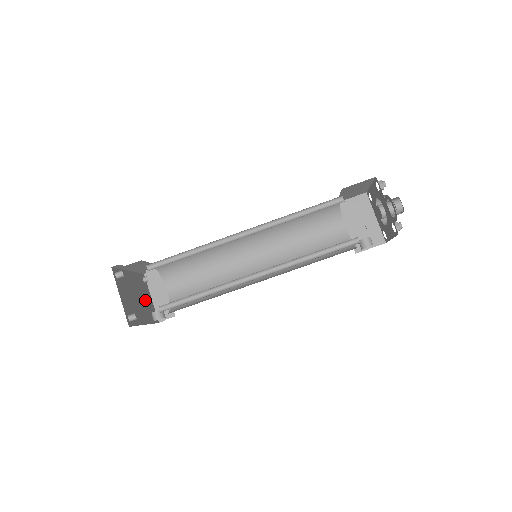
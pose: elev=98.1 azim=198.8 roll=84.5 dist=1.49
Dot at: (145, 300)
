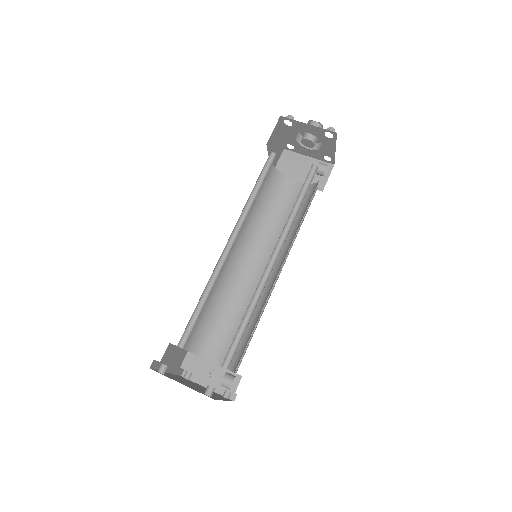
Dot at: occluded
